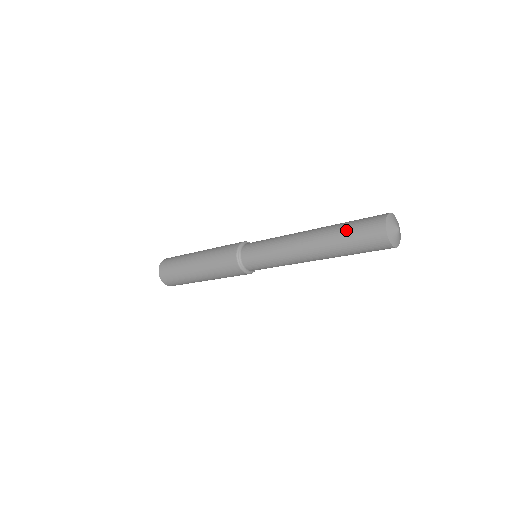
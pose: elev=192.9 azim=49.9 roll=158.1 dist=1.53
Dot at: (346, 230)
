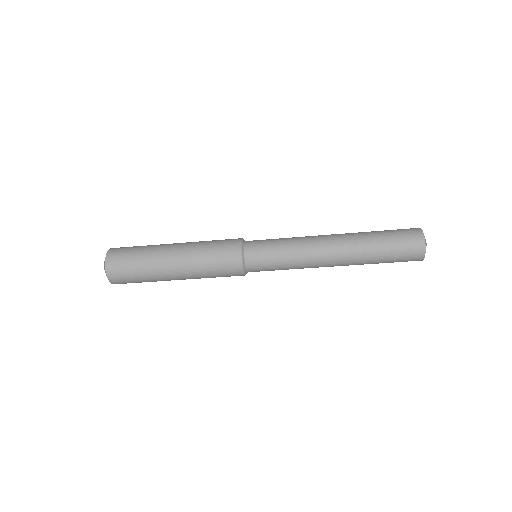
Dot at: (383, 244)
